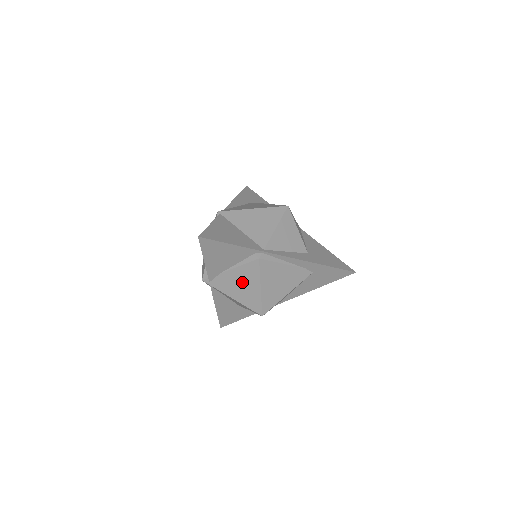
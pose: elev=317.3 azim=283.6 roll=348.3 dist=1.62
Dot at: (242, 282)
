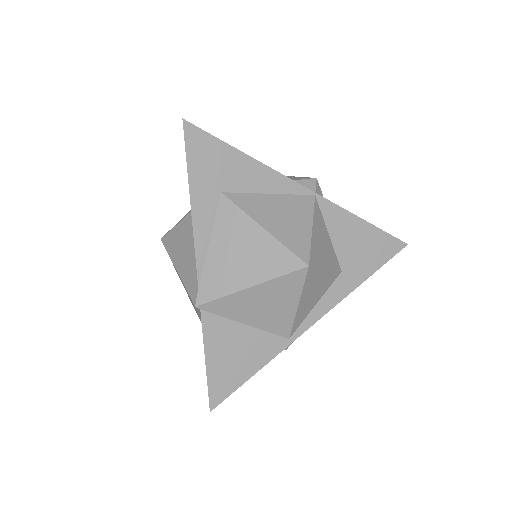
Dot at: occluded
